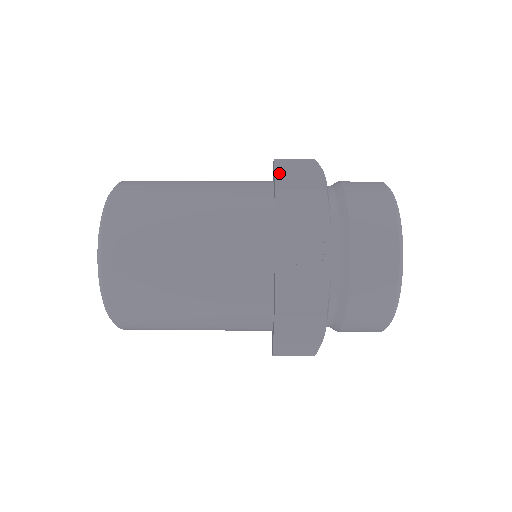
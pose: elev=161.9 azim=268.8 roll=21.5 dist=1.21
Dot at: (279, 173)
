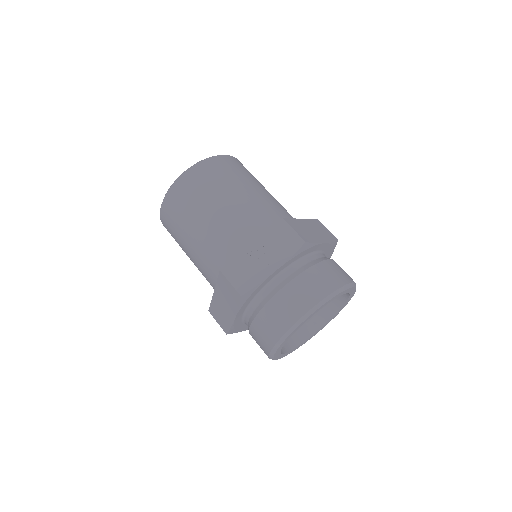
Dot at: (303, 221)
